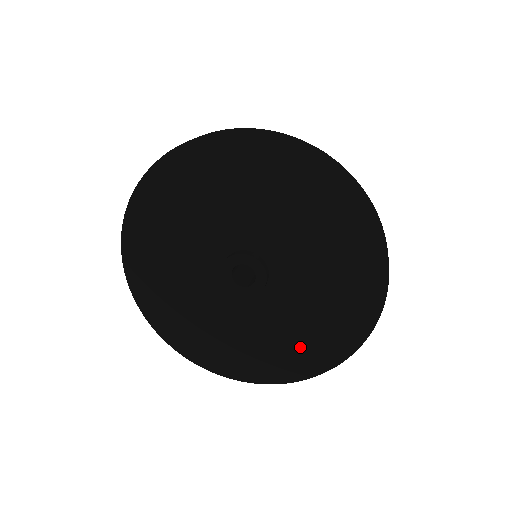
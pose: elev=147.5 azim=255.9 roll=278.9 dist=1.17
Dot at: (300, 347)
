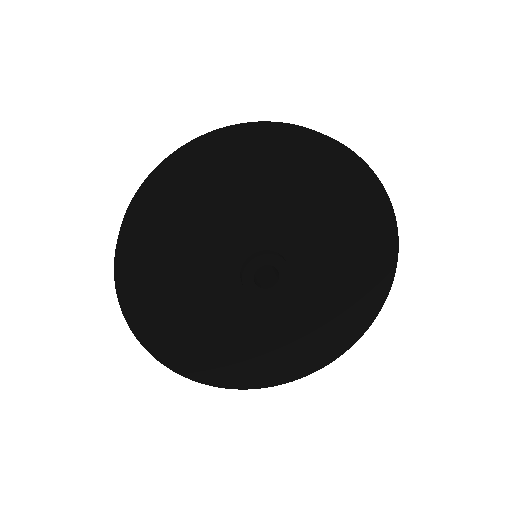
Dot at: (316, 338)
